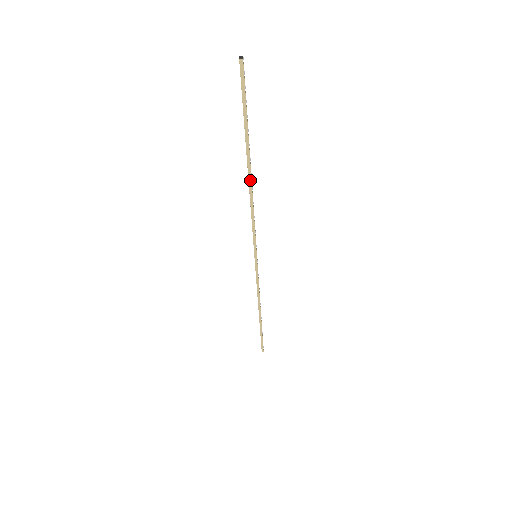
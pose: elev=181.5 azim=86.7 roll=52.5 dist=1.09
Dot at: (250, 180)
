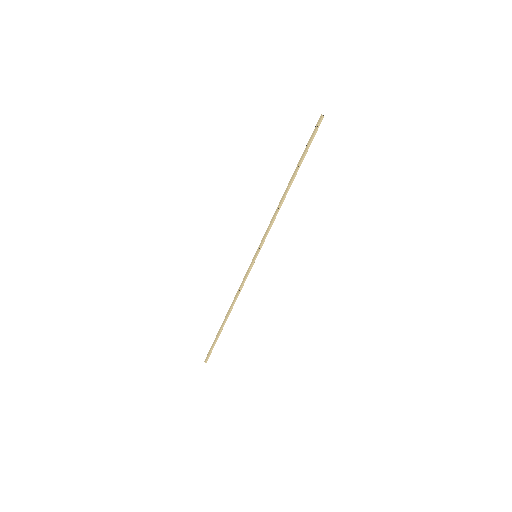
Dot at: (287, 192)
